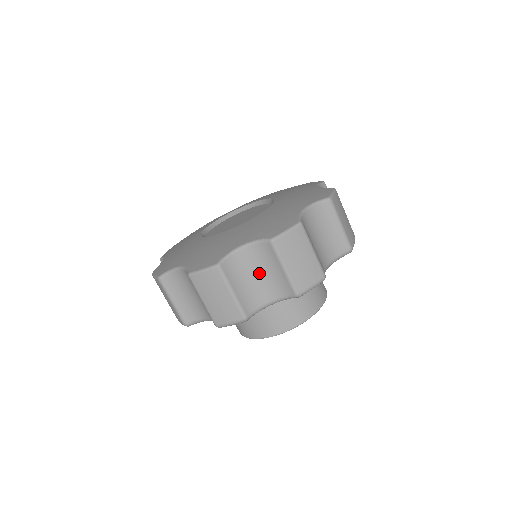
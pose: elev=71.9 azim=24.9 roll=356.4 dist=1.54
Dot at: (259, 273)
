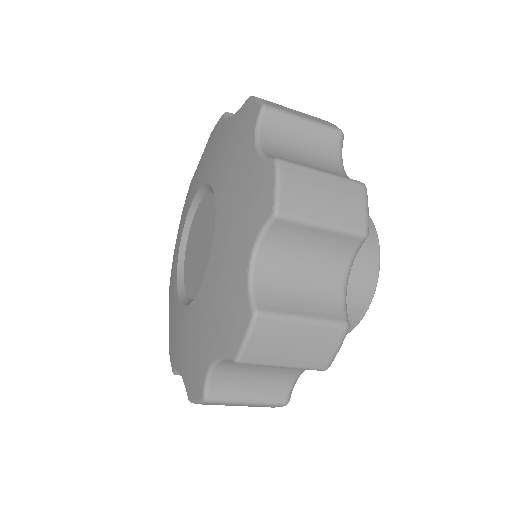
Dot at: (259, 368)
